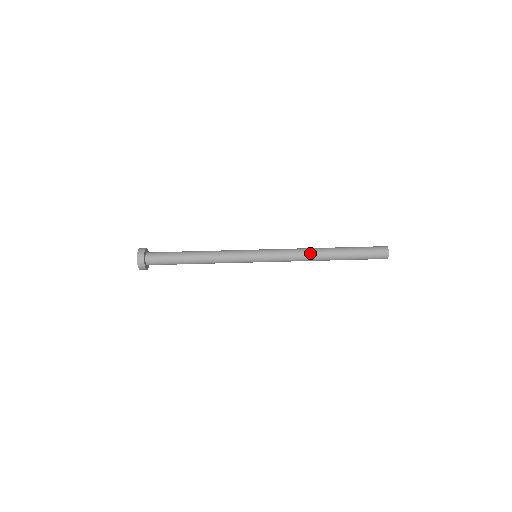
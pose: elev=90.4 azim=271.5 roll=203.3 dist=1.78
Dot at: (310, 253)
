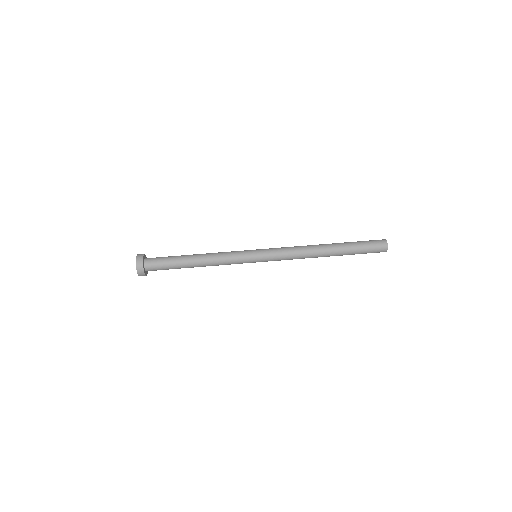
Dot at: (309, 245)
